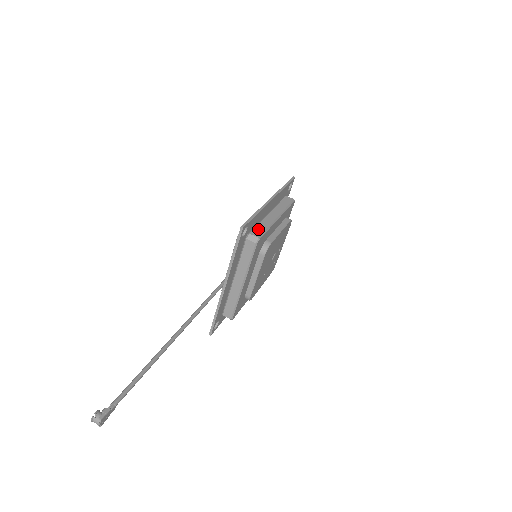
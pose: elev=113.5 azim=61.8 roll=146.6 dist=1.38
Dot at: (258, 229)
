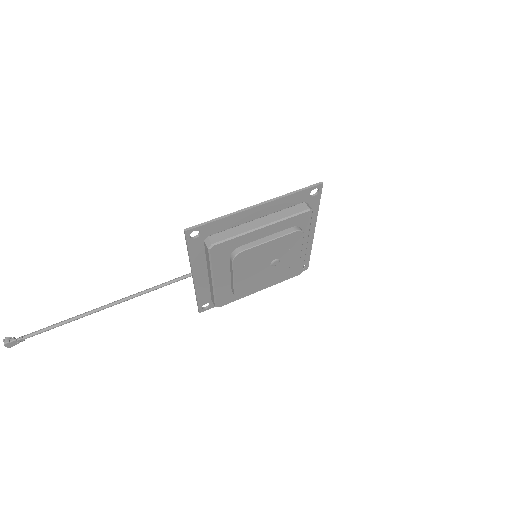
Dot at: (222, 234)
